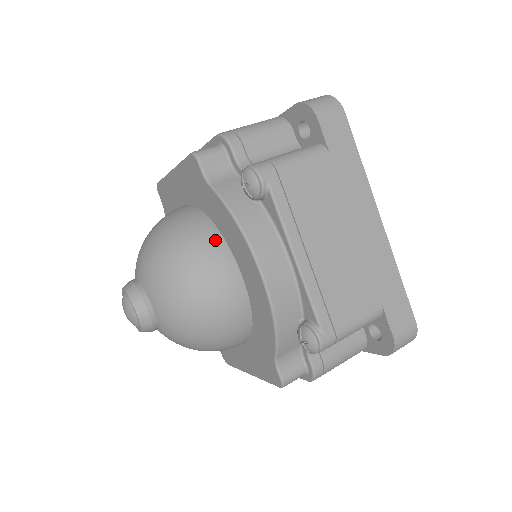
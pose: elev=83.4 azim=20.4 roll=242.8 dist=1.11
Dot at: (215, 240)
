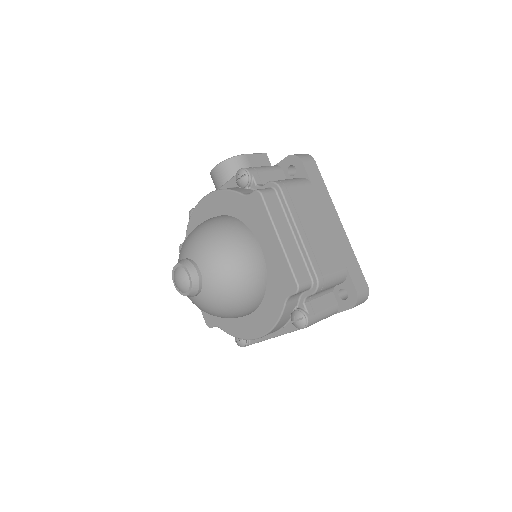
Dot at: (257, 304)
